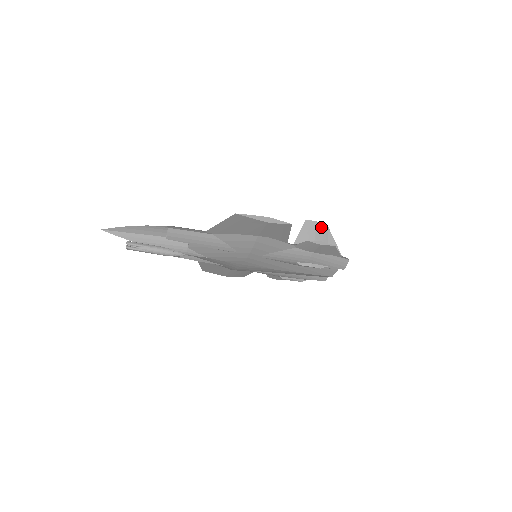
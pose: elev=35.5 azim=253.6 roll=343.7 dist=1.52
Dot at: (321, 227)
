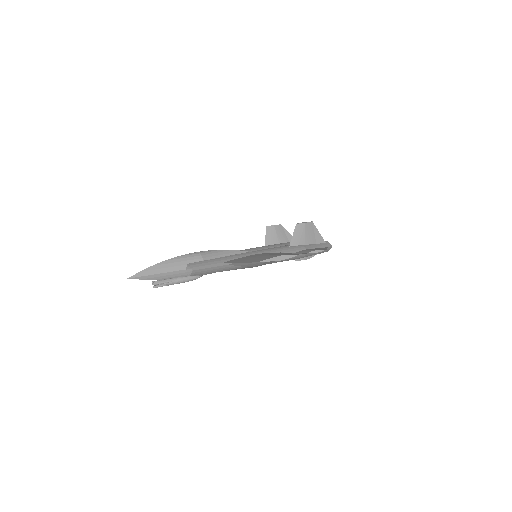
Dot at: (309, 226)
